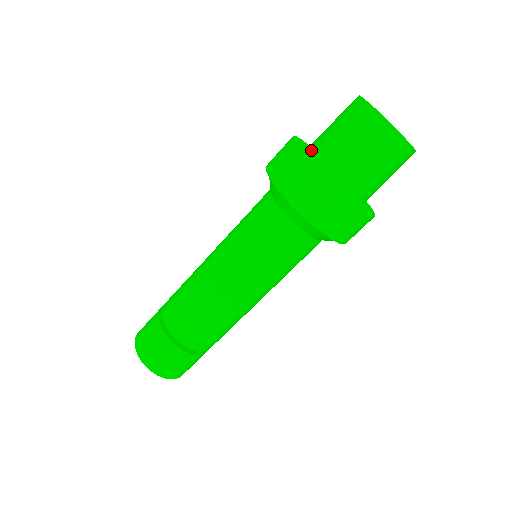
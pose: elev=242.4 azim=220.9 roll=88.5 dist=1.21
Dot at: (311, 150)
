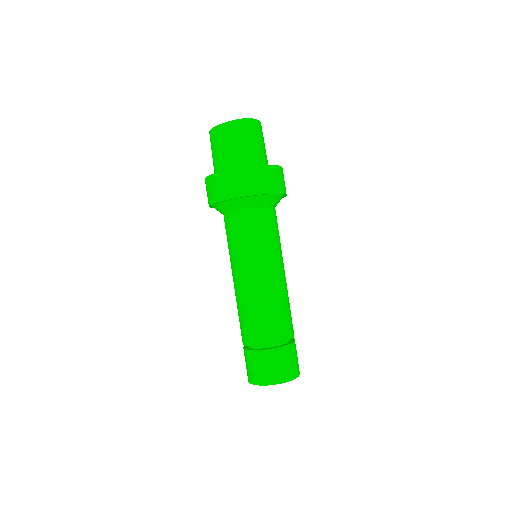
Dot at: occluded
